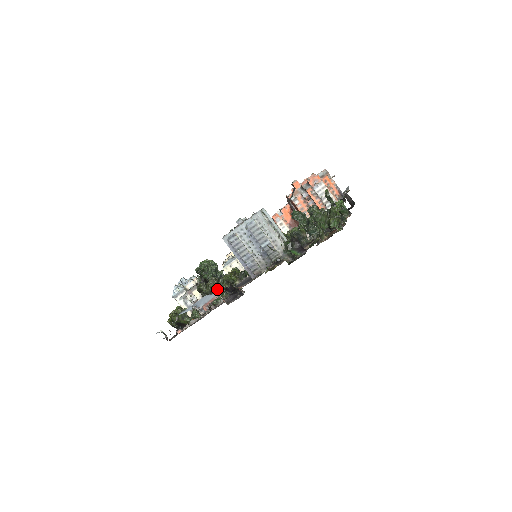
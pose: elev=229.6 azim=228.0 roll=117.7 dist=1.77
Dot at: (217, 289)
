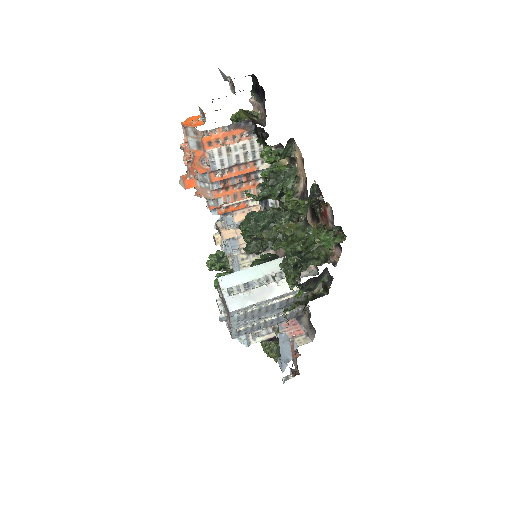
Dot at: occluded
